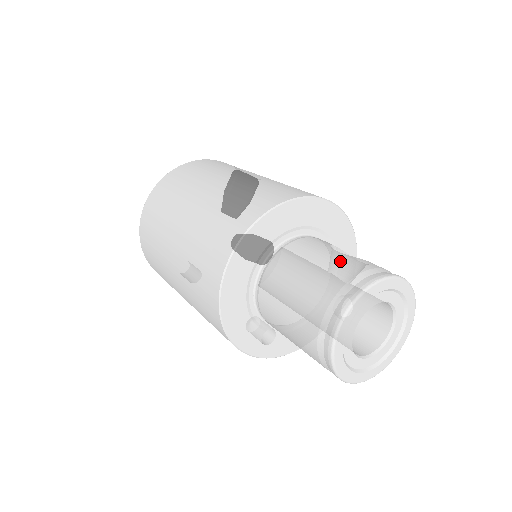
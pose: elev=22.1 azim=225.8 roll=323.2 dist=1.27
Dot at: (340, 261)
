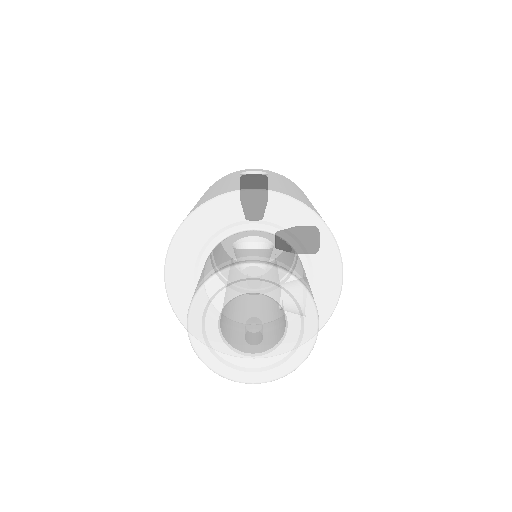
Dot at: (216, 259)
